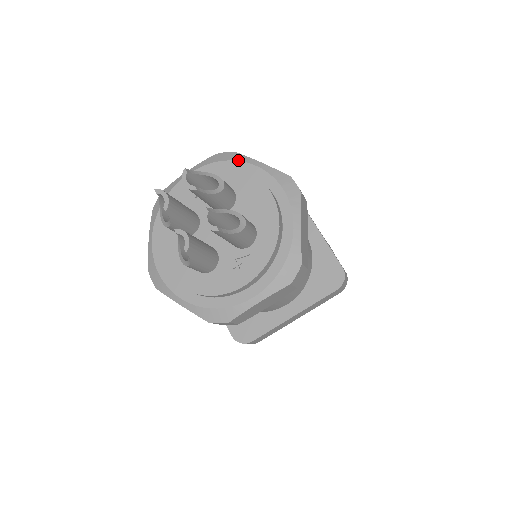
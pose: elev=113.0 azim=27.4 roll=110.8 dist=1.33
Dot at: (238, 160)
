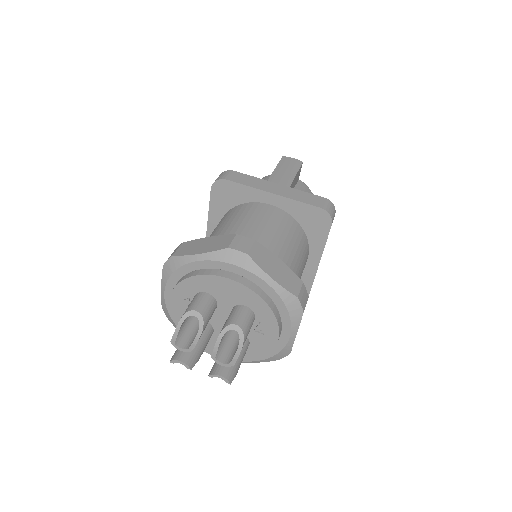
Dot at: (183, 265)
